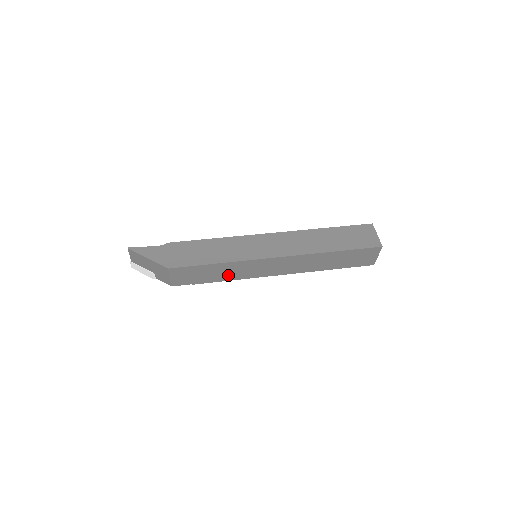
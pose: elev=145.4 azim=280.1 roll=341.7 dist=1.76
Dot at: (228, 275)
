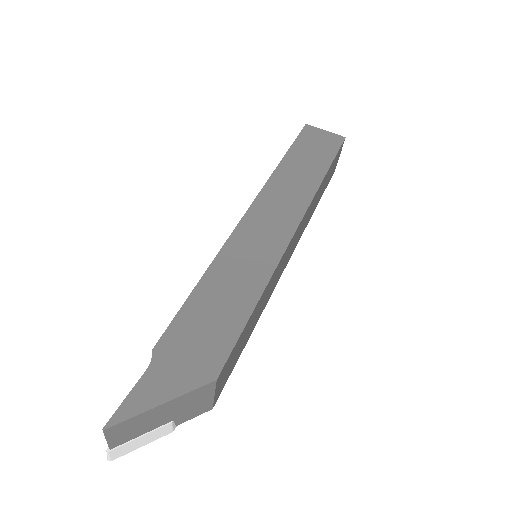
Dot at: (260, 311)
